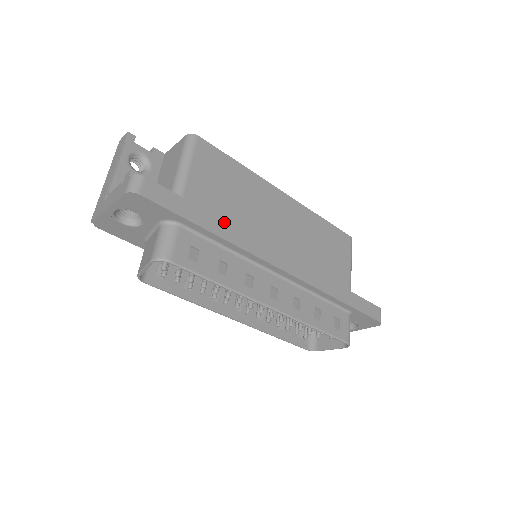
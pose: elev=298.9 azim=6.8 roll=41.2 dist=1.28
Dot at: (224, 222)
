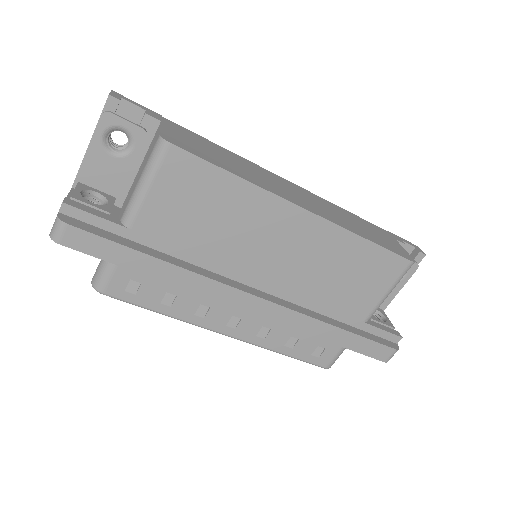
Dot at: (172, 265)
